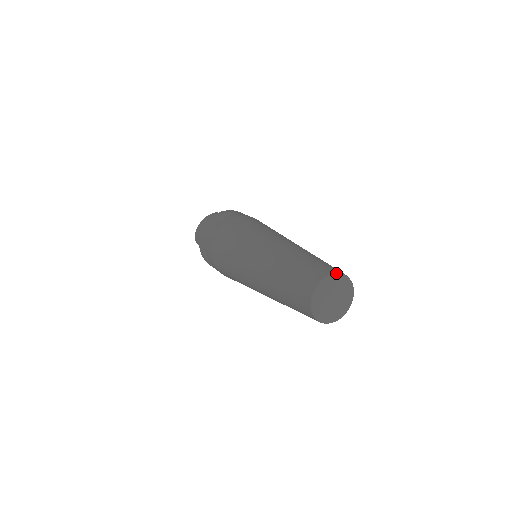
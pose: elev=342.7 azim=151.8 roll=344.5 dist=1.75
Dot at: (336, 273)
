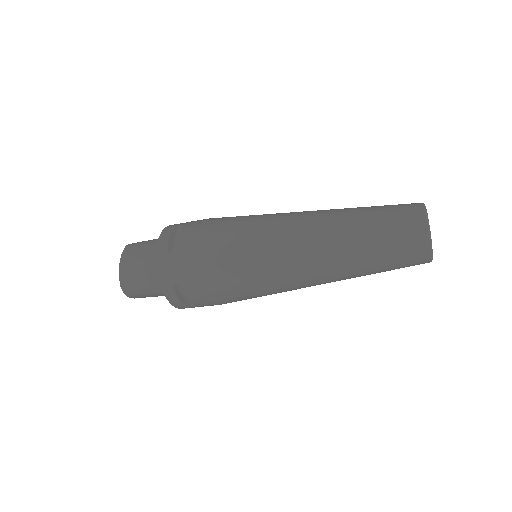
Dot at: occluded
